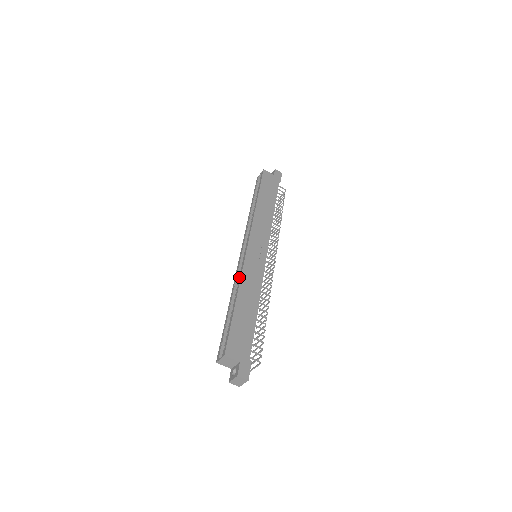
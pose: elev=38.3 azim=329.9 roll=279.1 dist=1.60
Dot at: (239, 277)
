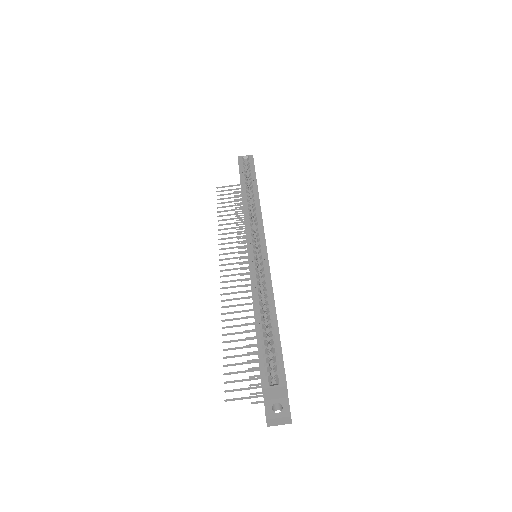
Dot at: (267, 280)
